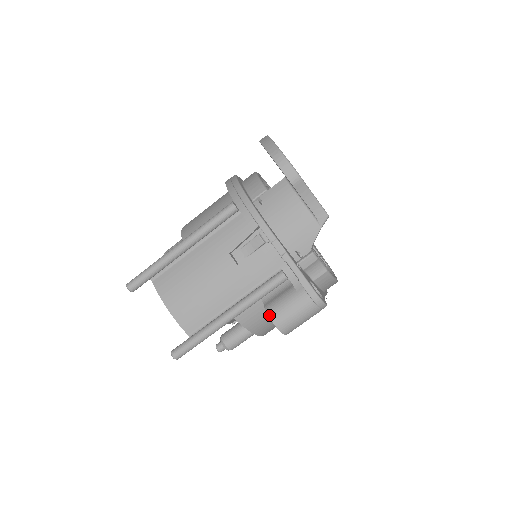
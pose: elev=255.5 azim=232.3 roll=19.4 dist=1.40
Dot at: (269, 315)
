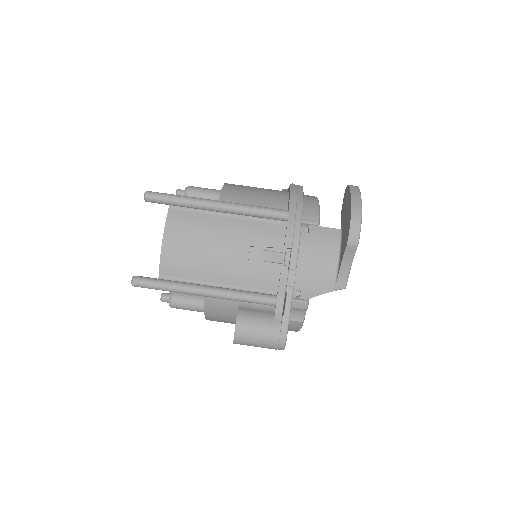
Dot at: (237, 320)
